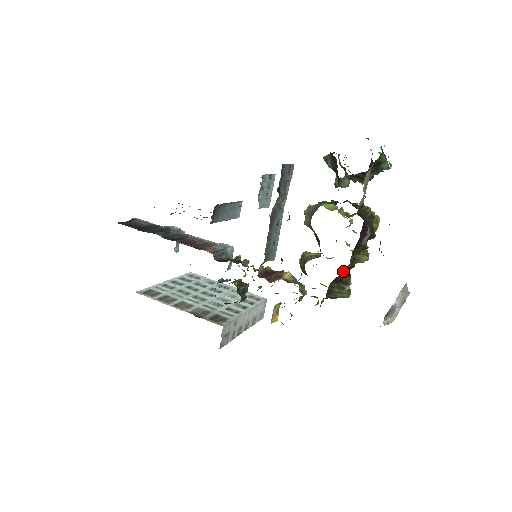
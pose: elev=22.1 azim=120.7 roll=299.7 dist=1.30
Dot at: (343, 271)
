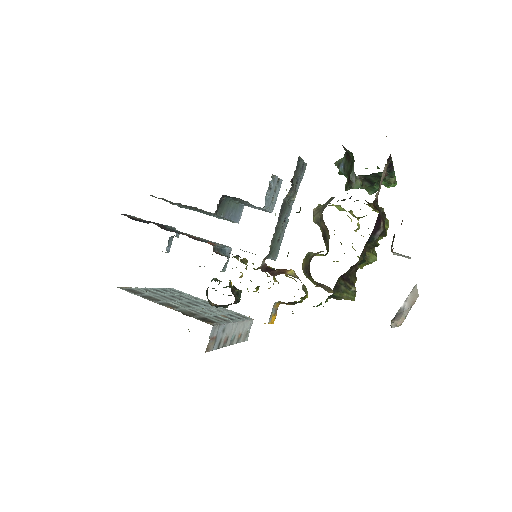
Dot at: (351, 268)
